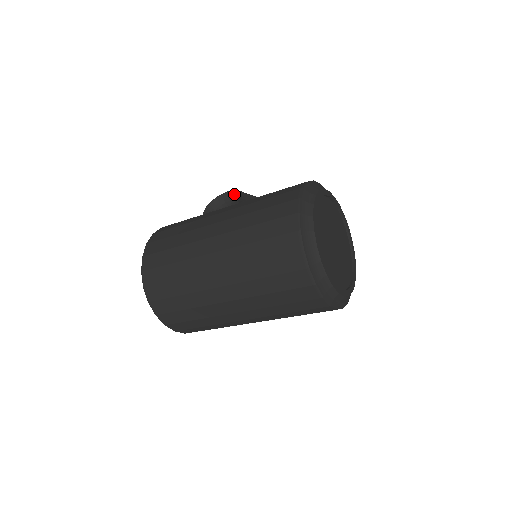
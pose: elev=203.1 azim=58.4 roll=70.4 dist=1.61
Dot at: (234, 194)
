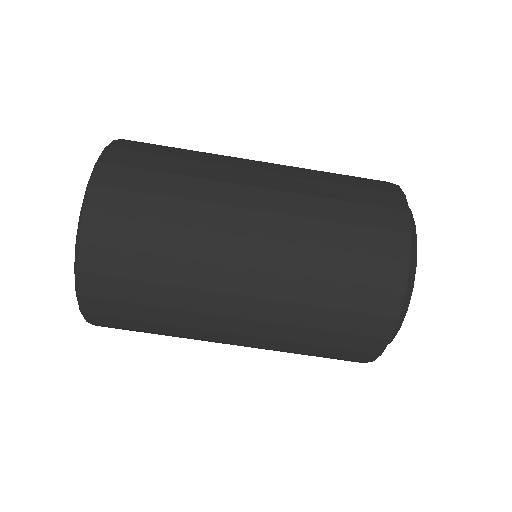
Dot at: occluded
